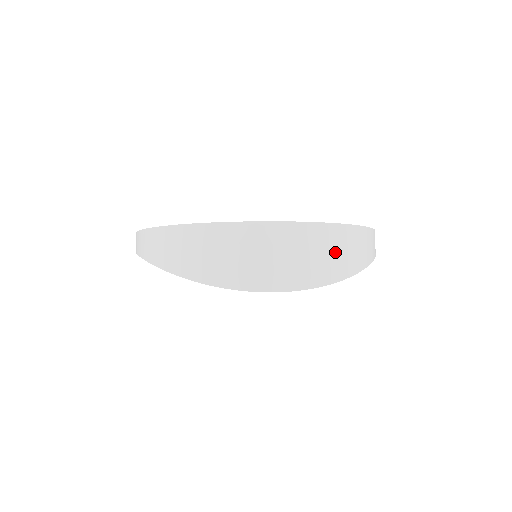
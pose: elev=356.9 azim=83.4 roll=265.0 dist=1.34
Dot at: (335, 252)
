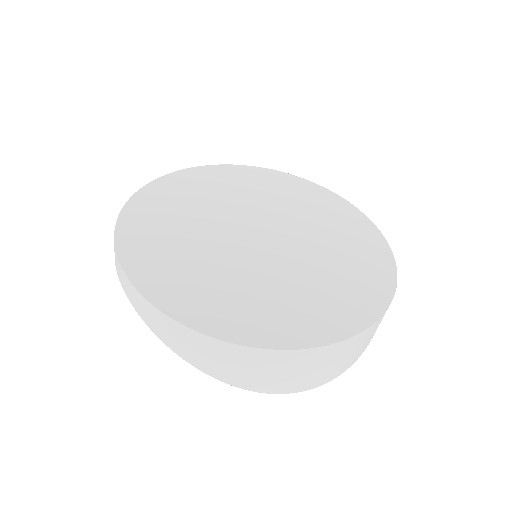
Dot at: (371, 336)
